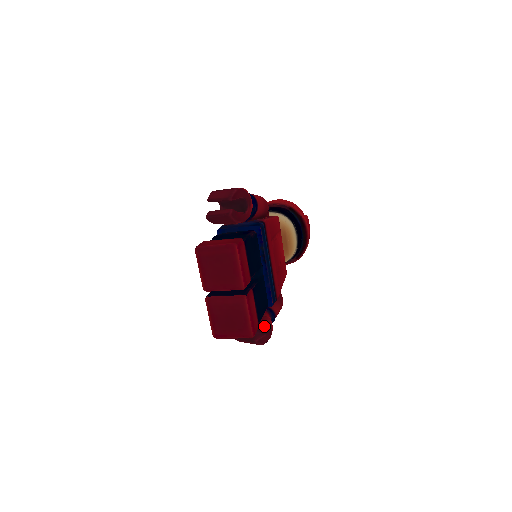
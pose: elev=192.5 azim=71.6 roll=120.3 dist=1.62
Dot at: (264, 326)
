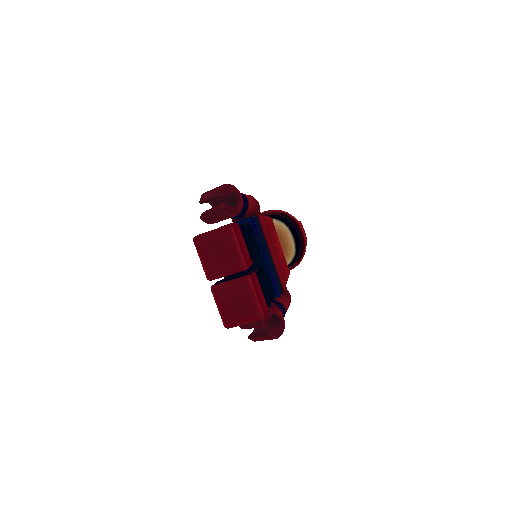
Dot at: (275, 319)
